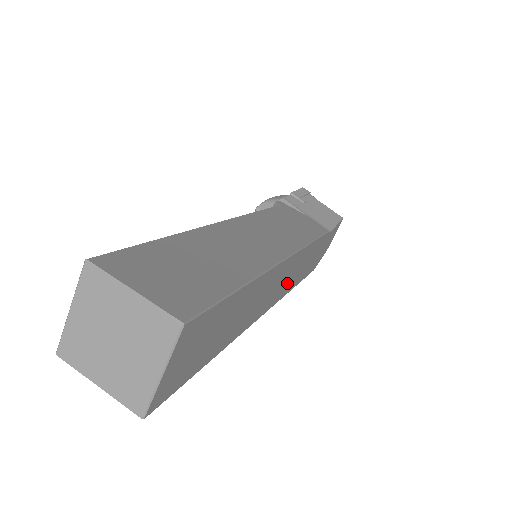
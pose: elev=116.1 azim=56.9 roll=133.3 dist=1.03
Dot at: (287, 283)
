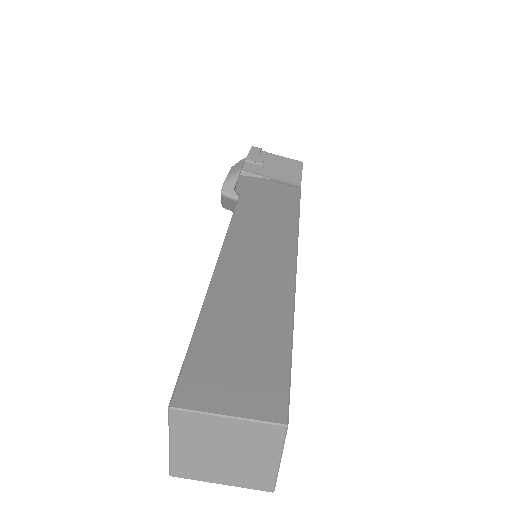
Dot at: occluded
